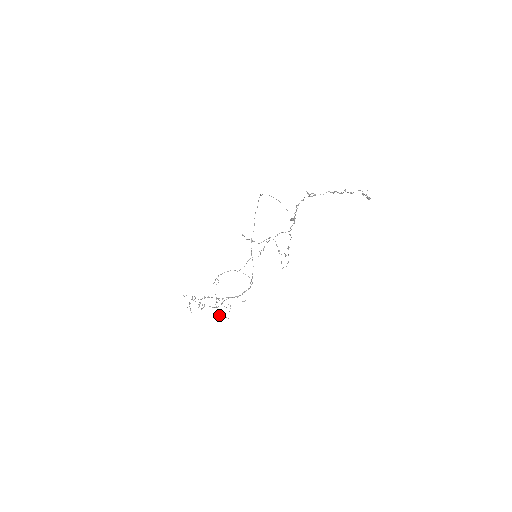
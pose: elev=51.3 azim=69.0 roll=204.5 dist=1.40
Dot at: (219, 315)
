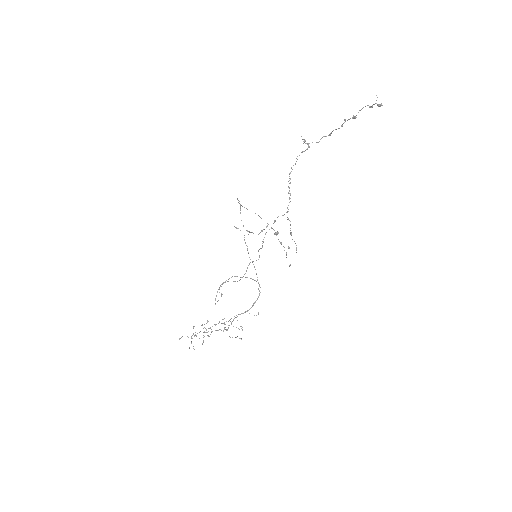
Dot at: occluded
